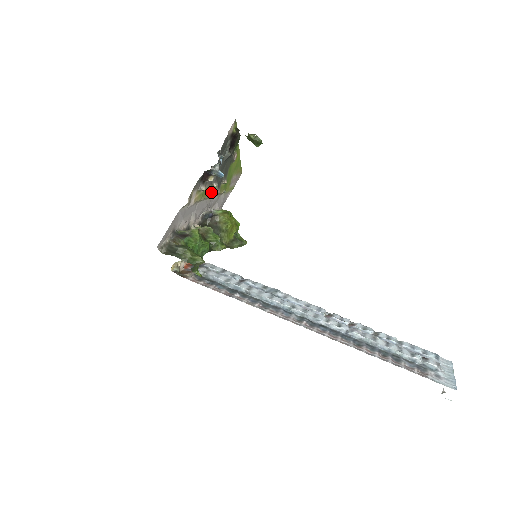
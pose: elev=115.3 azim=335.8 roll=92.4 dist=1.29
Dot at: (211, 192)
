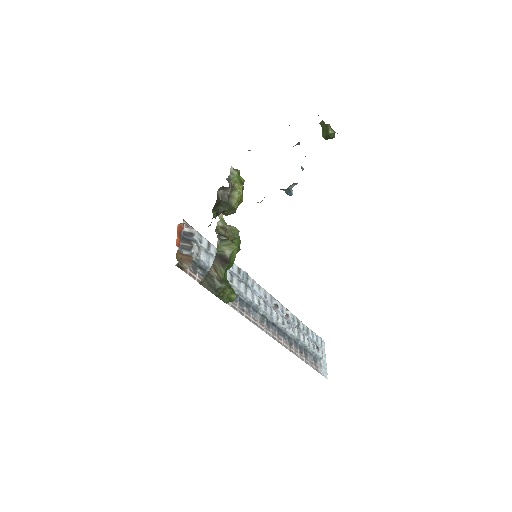
Dot at: occluded
